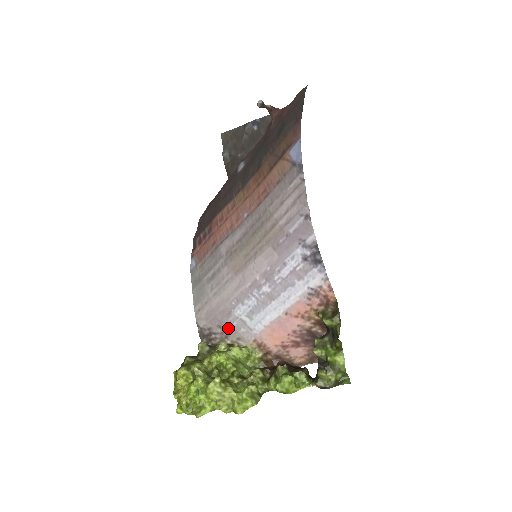
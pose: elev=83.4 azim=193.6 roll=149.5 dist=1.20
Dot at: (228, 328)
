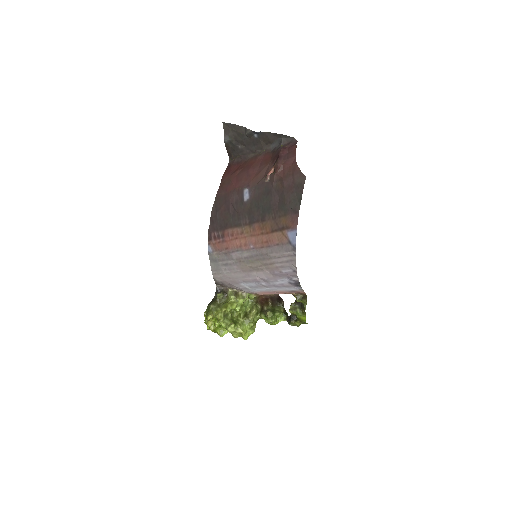
Dot at: (236, 287)
